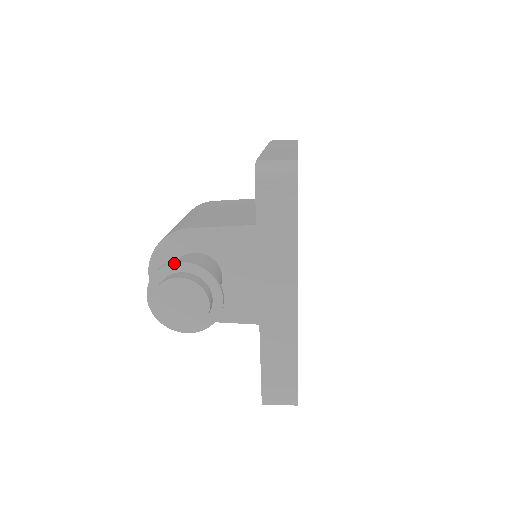
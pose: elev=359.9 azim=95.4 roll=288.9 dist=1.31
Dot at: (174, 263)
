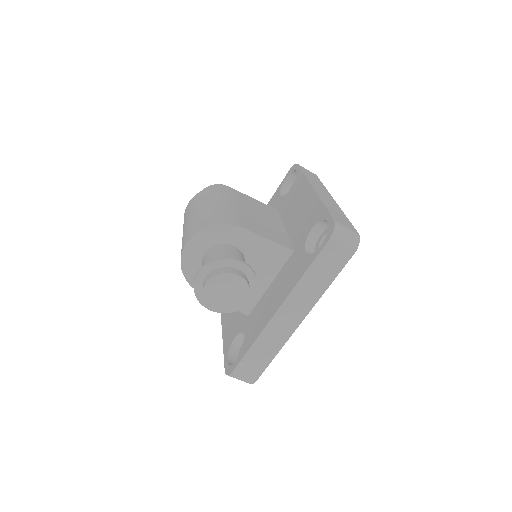
Dot at: (236, 260)
